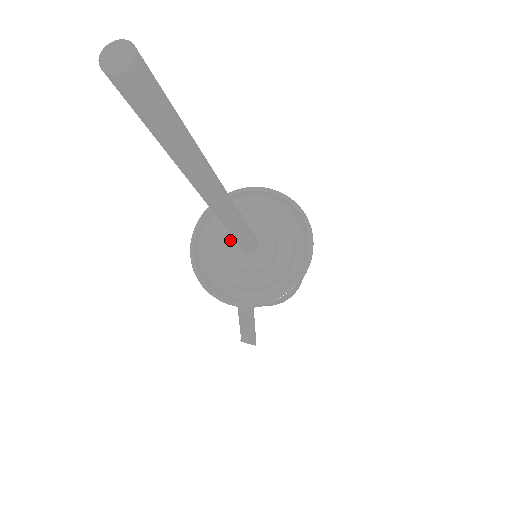
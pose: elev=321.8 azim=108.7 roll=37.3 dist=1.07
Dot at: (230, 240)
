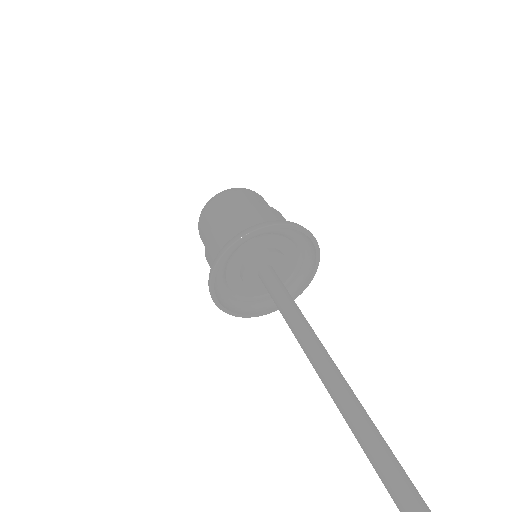
Dot at: (248, 284)
